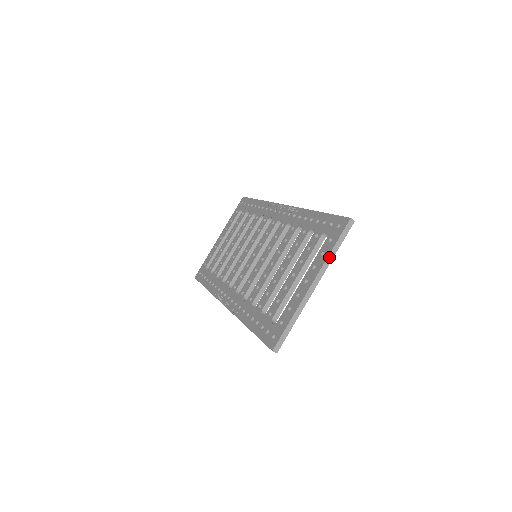
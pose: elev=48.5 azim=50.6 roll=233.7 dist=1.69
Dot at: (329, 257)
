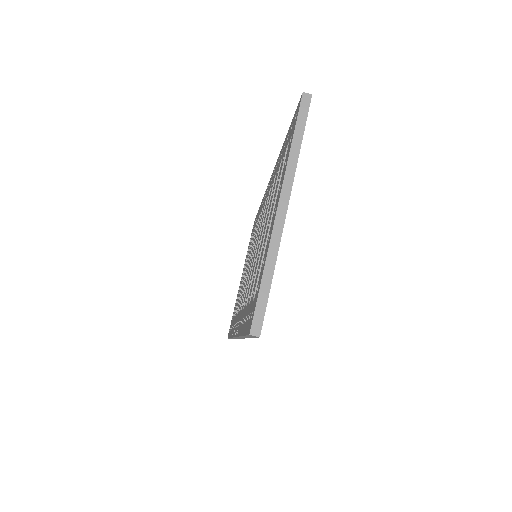
Dot at: (291, 158)
